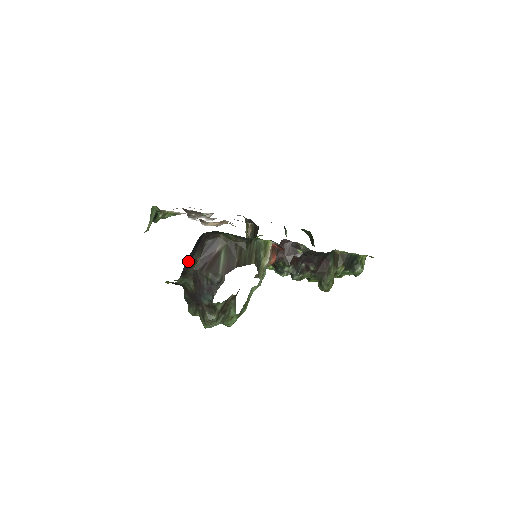
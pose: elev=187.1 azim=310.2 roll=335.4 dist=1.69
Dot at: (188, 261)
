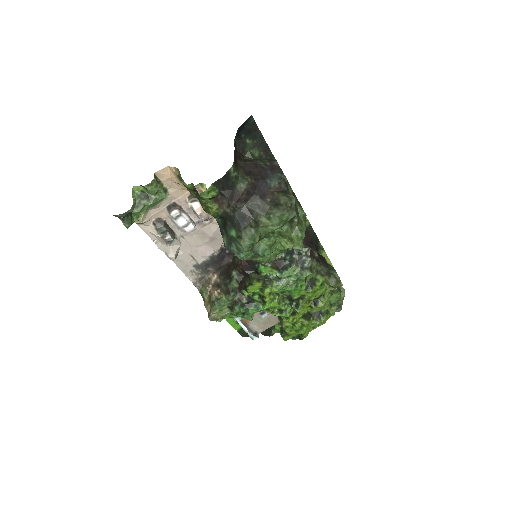
Dot at: (235, 149)
